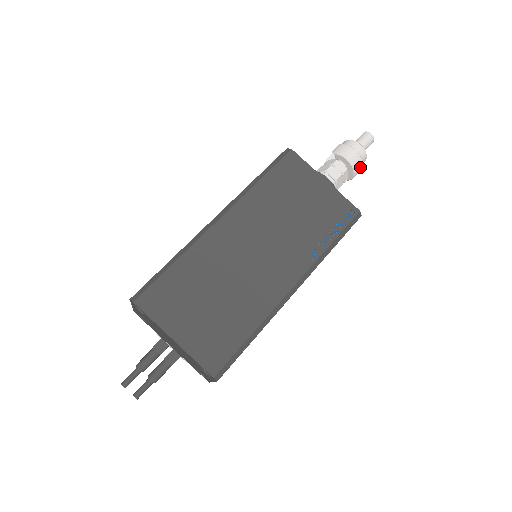
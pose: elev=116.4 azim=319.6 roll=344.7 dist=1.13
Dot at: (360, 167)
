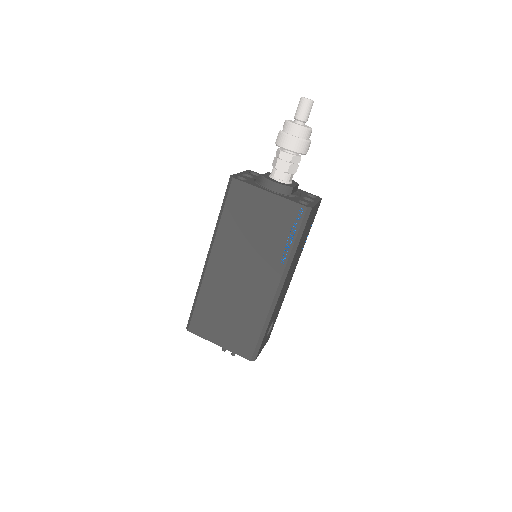
Dot at: (305, 145)
